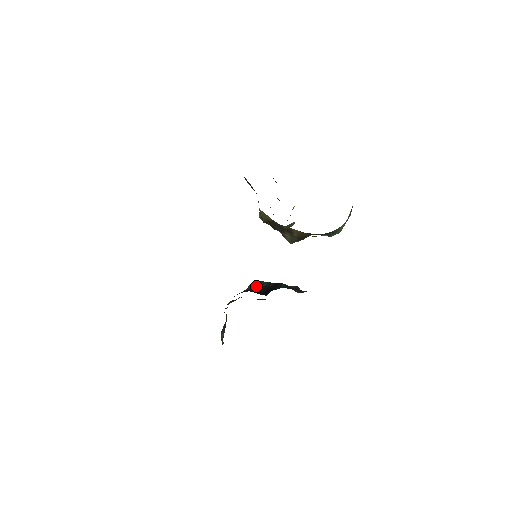
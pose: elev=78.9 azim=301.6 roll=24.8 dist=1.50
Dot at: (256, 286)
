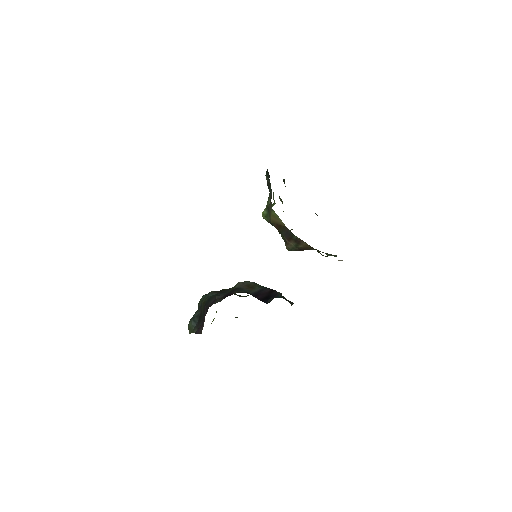
Dot at: (249, 287)
